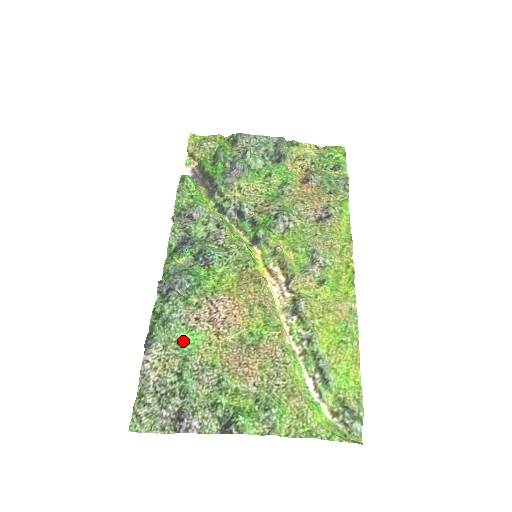
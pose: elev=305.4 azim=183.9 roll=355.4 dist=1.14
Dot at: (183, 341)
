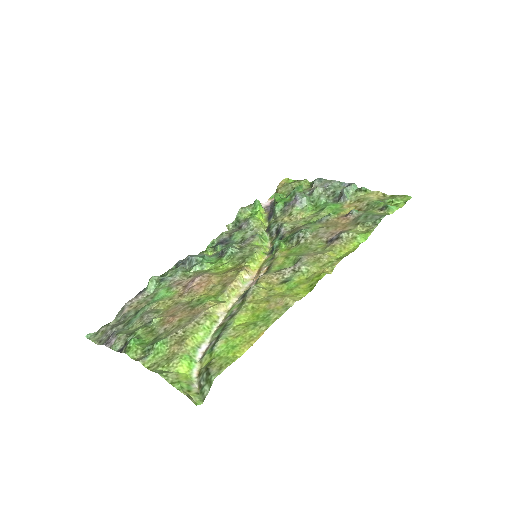
Dot at: (159, 294)
